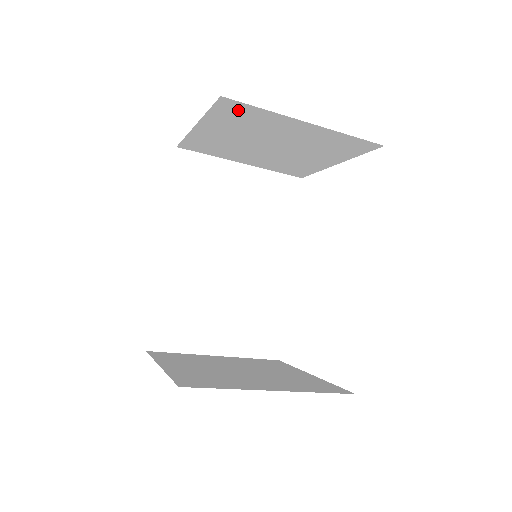
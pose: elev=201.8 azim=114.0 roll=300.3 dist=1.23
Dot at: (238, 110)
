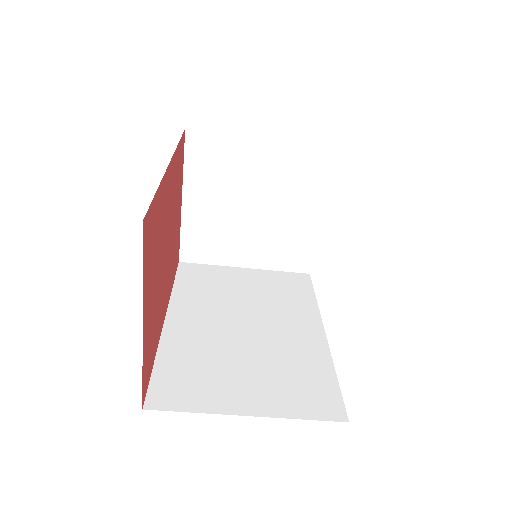
Dot at: (204, 147)
